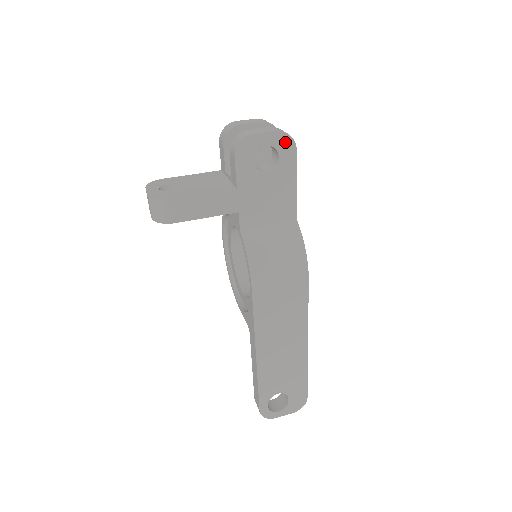
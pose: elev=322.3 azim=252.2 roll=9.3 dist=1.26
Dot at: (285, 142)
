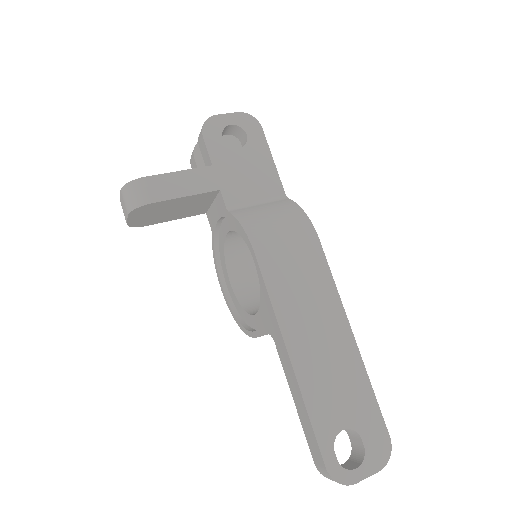
Dot at: (249, 122)
